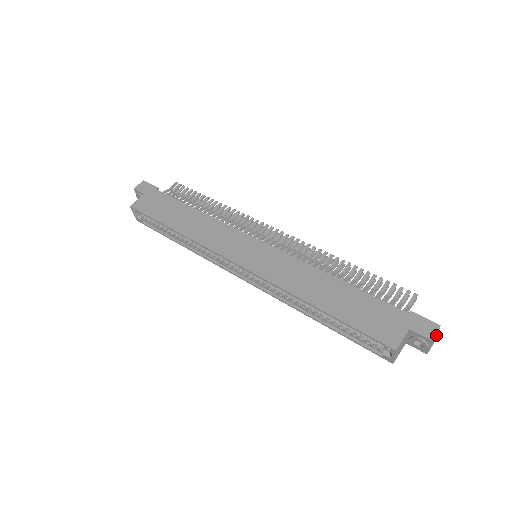
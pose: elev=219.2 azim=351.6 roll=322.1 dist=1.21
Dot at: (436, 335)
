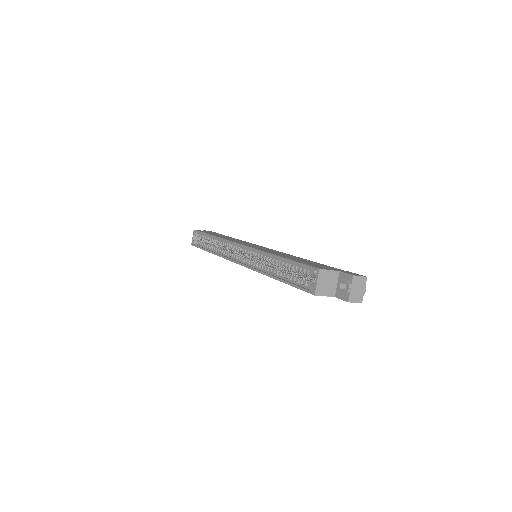
Dot at: (362, 288)
